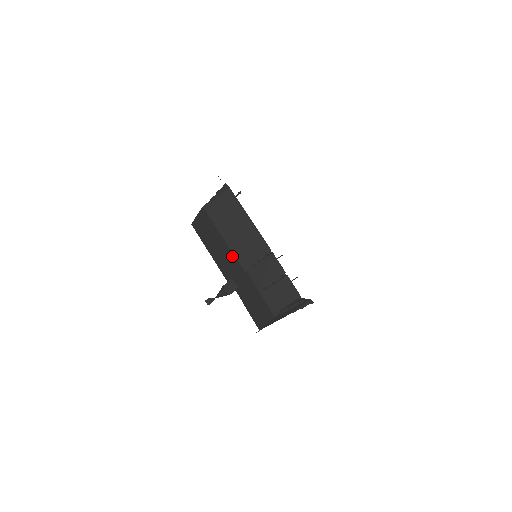
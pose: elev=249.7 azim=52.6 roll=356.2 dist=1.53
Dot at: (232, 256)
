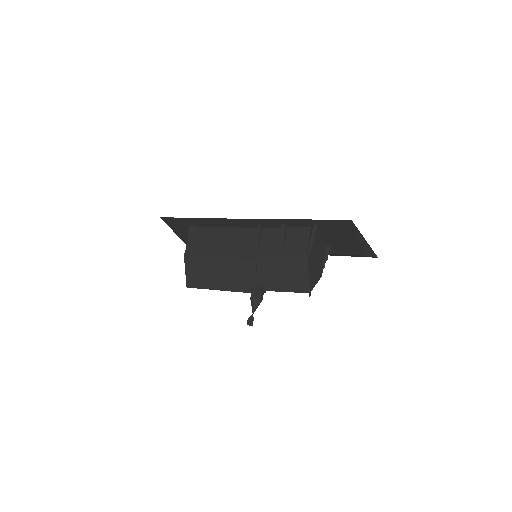
Dot at: (236, 262)
